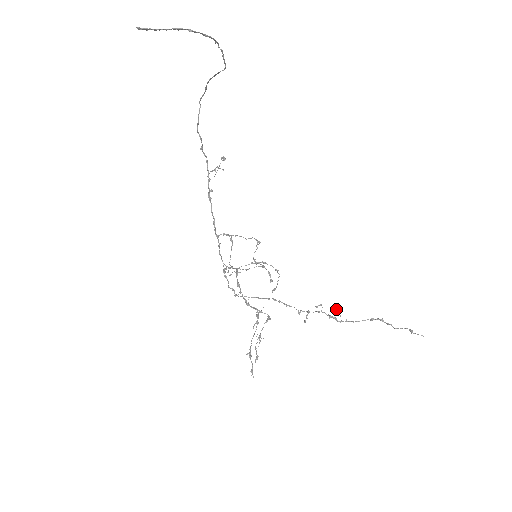
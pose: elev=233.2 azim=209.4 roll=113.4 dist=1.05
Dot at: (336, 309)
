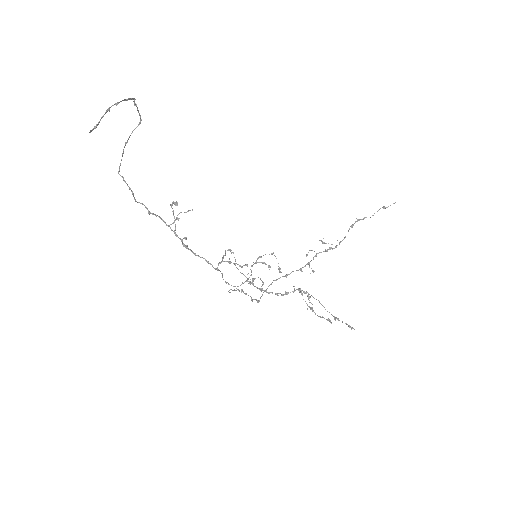
Dot at: (323, 243)
